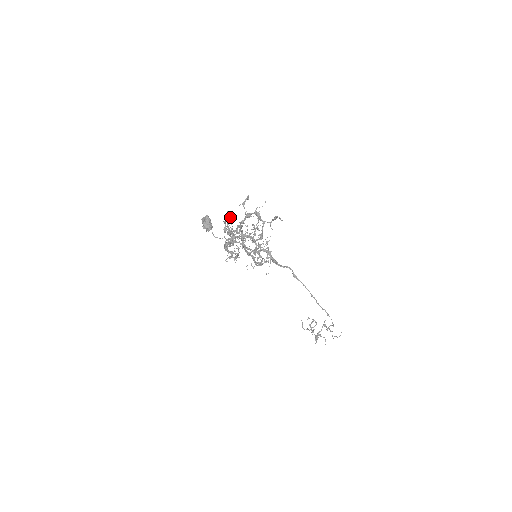
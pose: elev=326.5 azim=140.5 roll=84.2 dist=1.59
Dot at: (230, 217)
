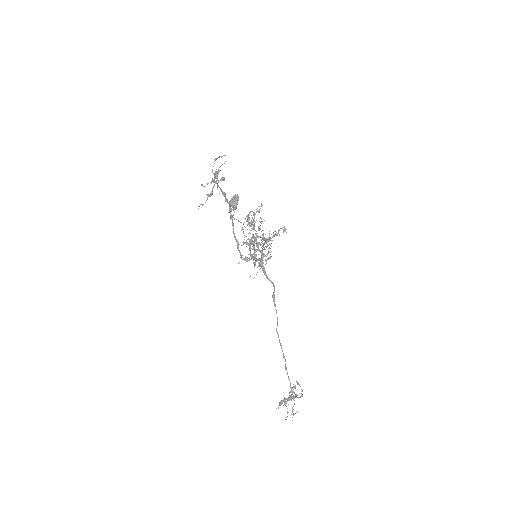
Dot at: (284, 228)
